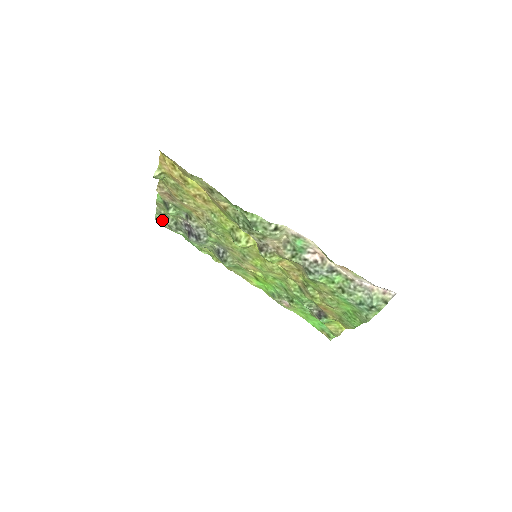
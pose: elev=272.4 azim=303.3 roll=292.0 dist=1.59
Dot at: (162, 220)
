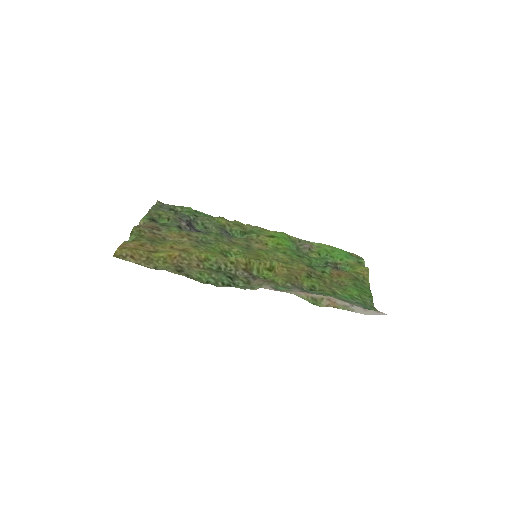
Dot at: (162, 208)
